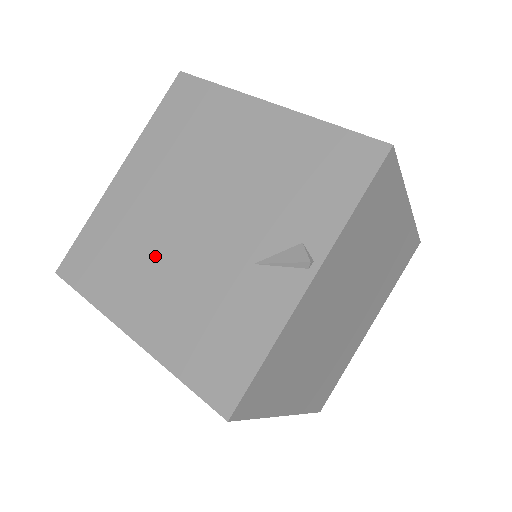
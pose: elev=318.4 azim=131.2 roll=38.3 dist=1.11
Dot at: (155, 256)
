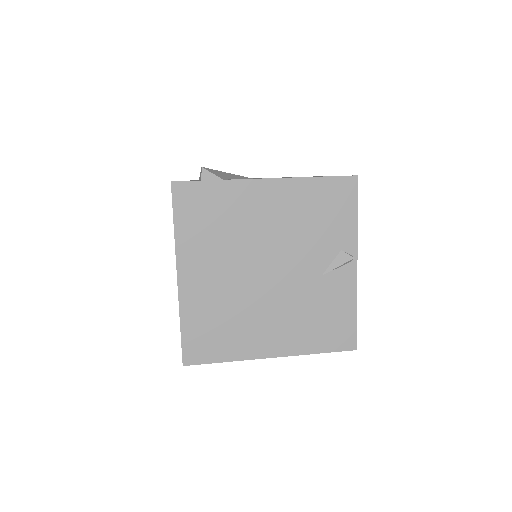
Dot at: (255, 309)
